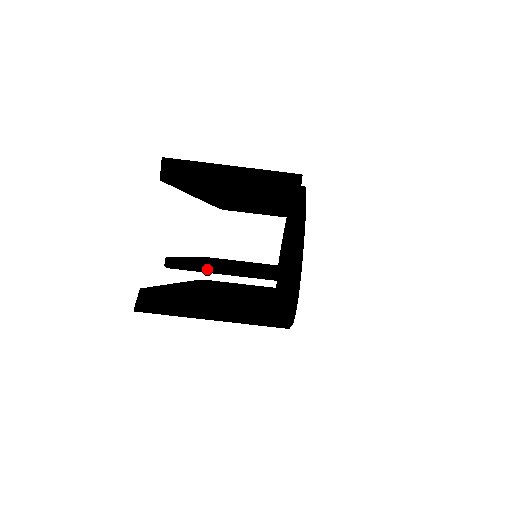
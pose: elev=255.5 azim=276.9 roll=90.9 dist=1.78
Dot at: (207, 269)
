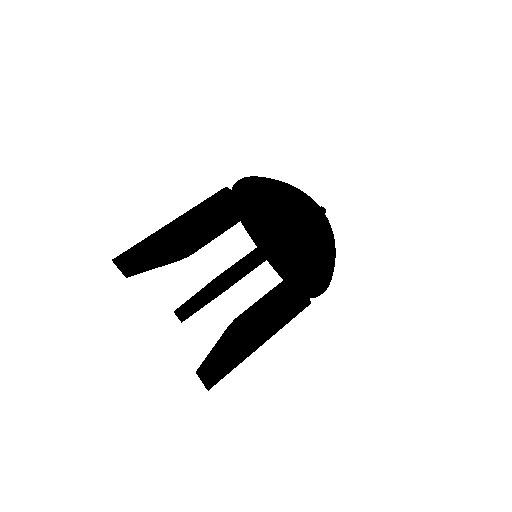
Dot at: (239, 336)
